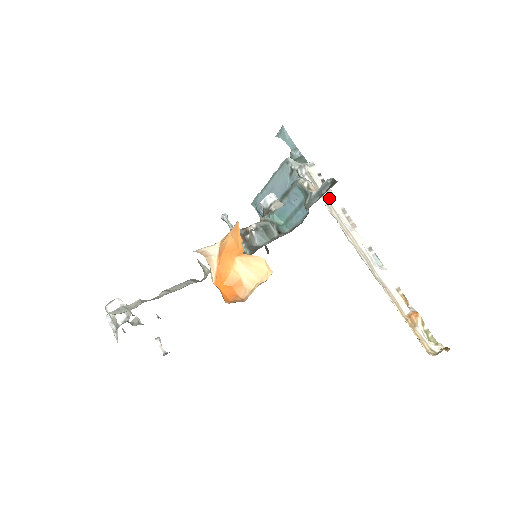
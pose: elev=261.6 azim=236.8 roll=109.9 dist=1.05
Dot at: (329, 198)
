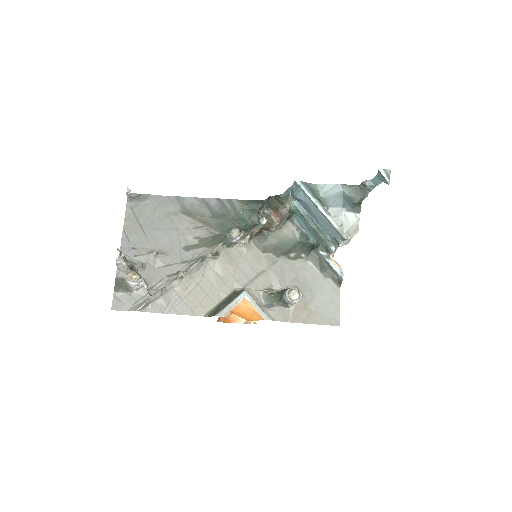
Dot at: occluded
